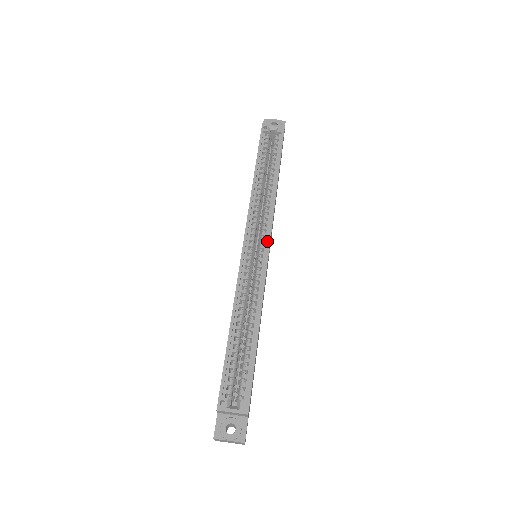
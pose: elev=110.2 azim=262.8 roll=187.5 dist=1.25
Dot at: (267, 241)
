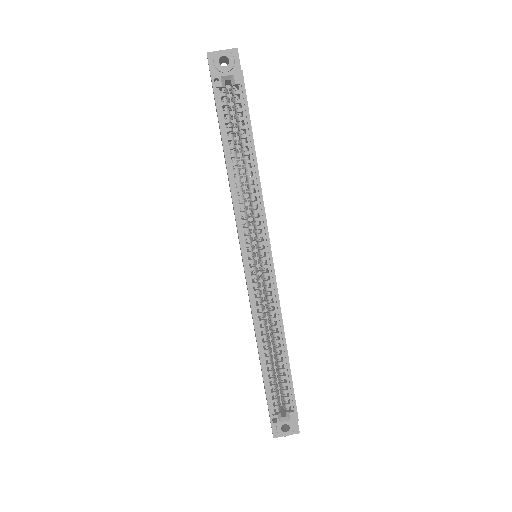
Dot at: (268, 253)
